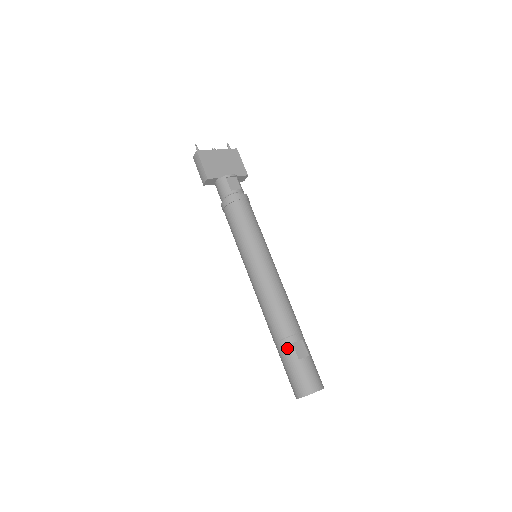
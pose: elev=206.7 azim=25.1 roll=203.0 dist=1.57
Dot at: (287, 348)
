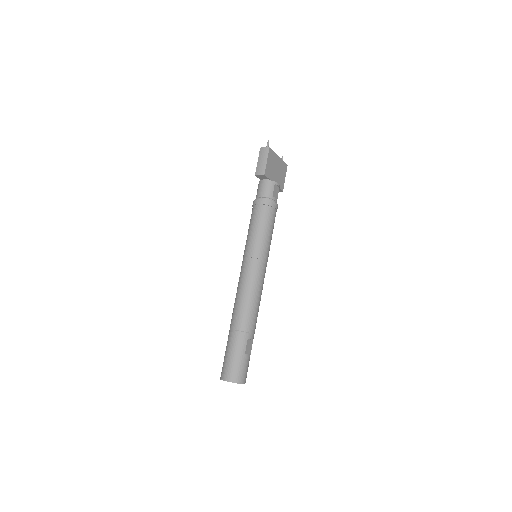
Dot at: (242, 340)
